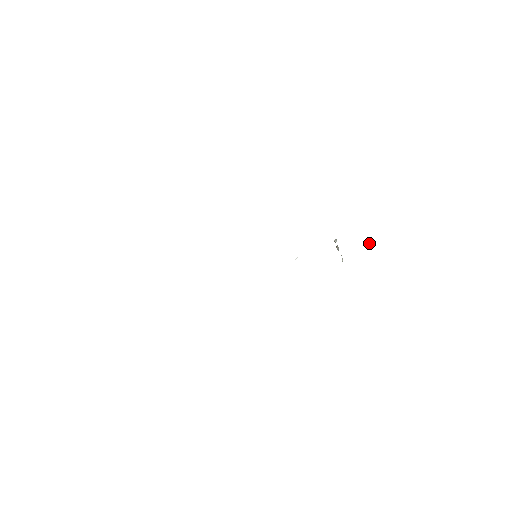
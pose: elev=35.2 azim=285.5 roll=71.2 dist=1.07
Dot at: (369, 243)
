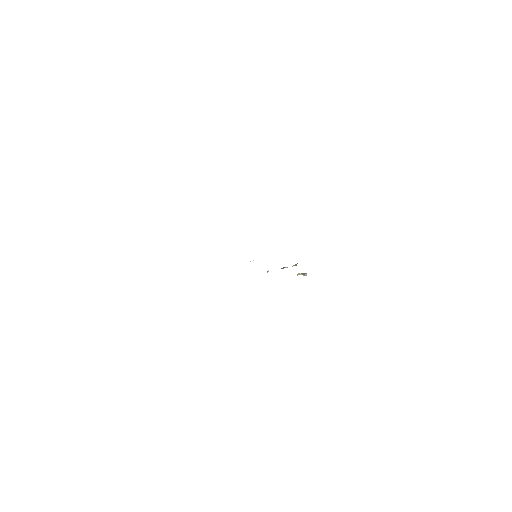
Dot at: occluded
